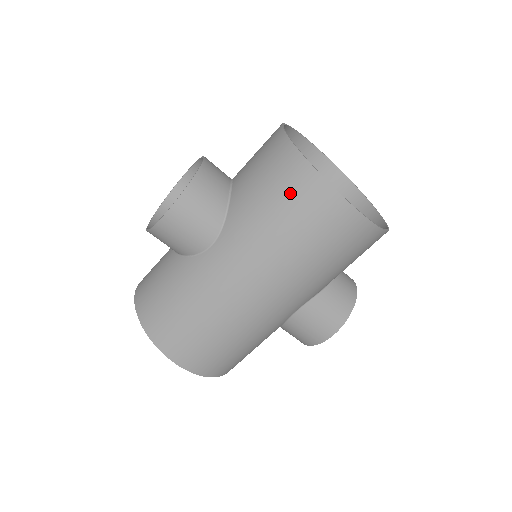
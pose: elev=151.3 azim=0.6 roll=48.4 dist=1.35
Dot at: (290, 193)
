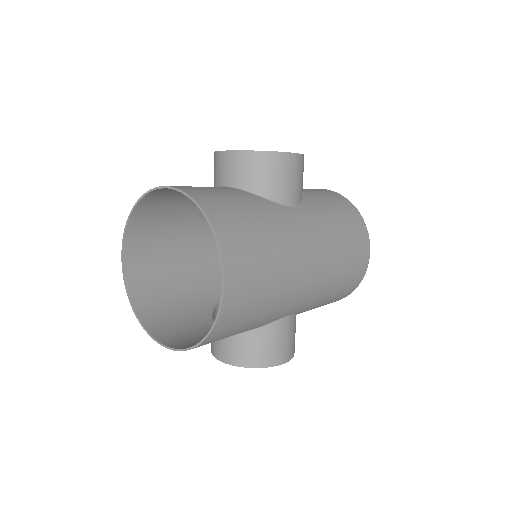
Dot at: (350, 219)
